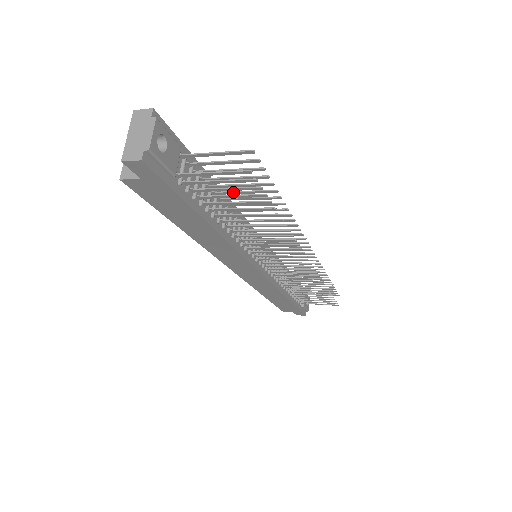
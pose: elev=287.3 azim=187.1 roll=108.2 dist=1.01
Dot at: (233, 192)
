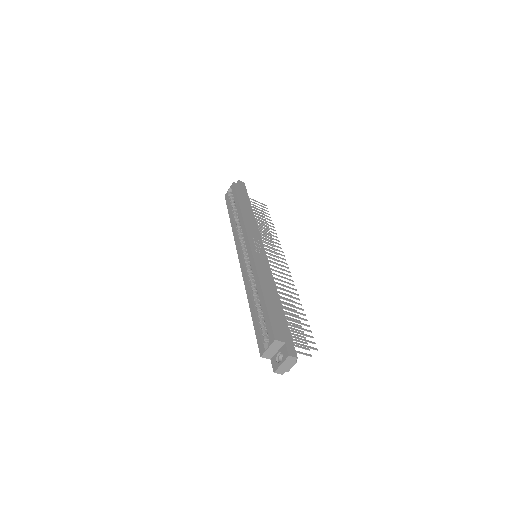
Dot at: occluded
